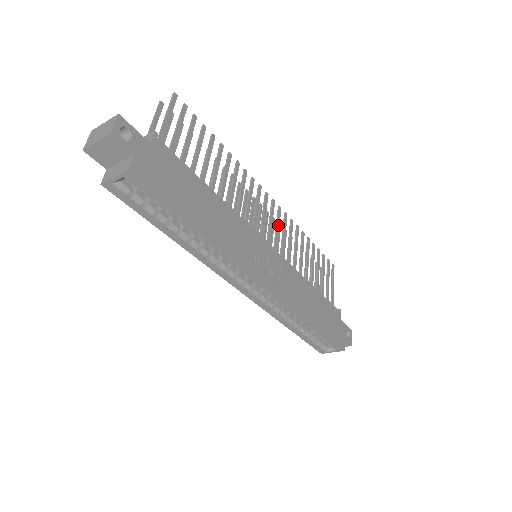
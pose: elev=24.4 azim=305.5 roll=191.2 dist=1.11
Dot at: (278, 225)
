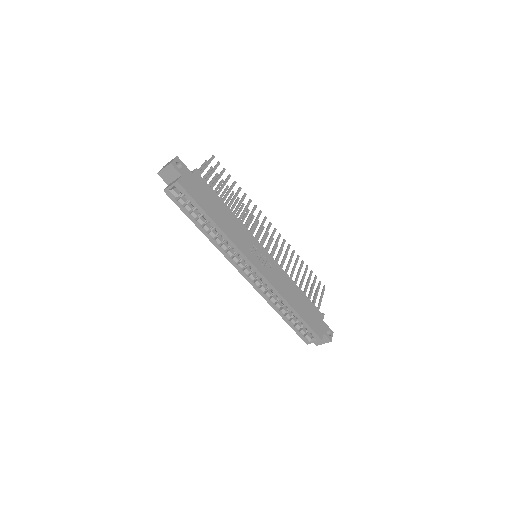
Dot at: (276, 243)
